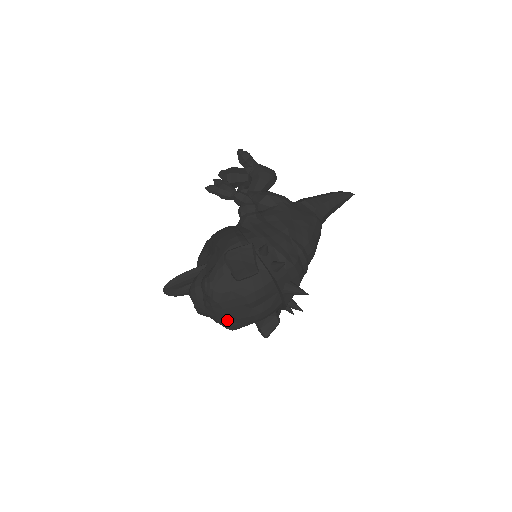
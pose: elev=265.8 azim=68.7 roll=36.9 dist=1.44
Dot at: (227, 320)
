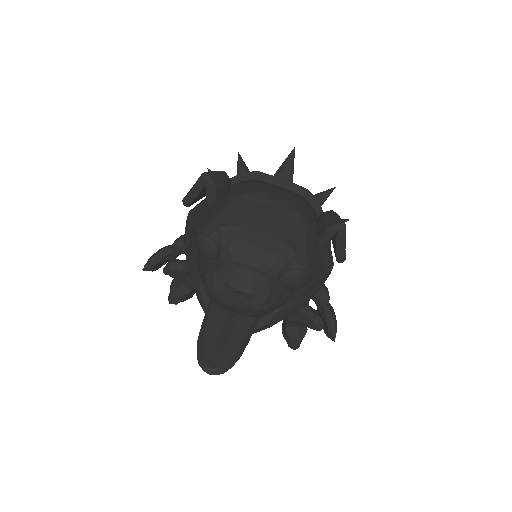
Dot at: (272, 240)
